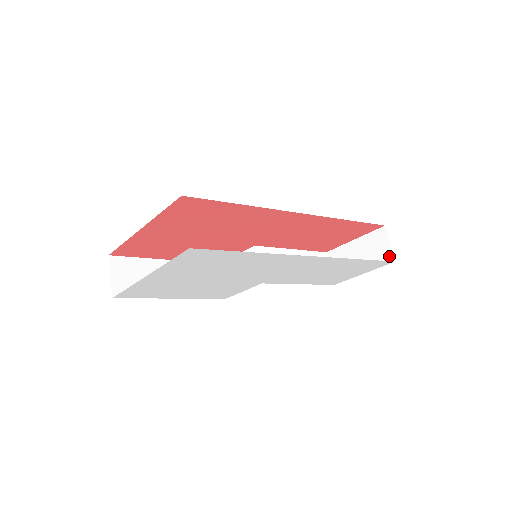
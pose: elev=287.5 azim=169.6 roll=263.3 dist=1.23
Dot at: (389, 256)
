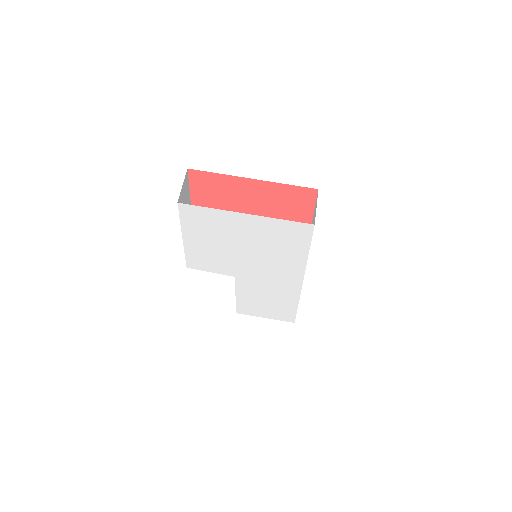
Dot at: occluded
